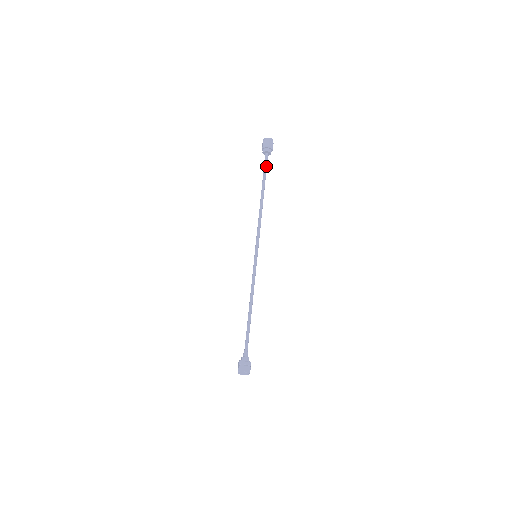
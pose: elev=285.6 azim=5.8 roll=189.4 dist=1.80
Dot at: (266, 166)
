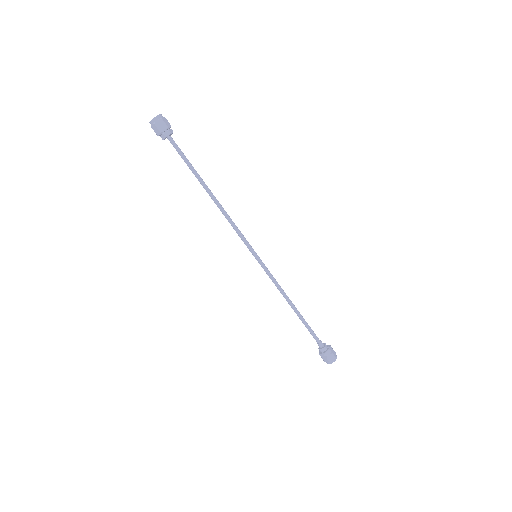
Dot at: (181, 154)
